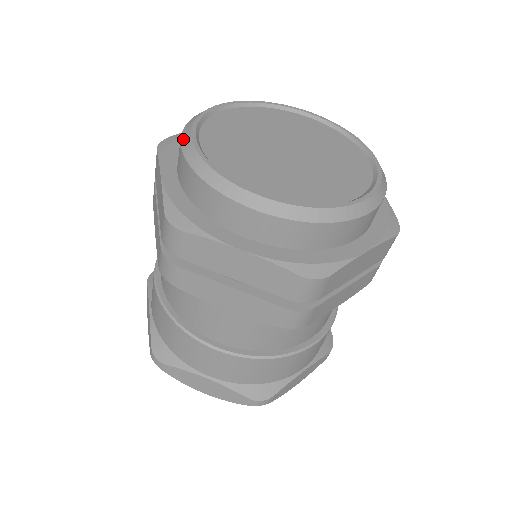
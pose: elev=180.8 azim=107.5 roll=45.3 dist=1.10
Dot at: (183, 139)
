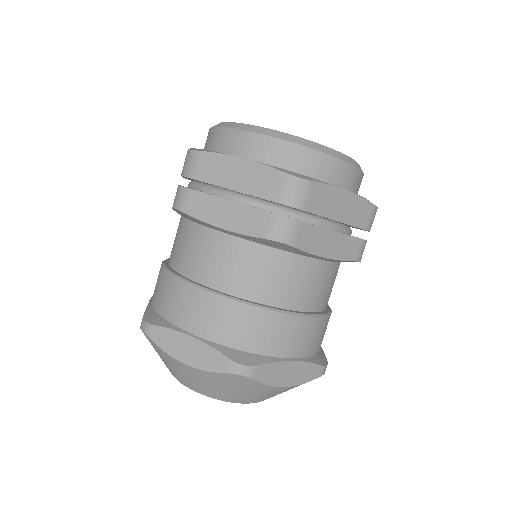
Dot at: (251, 129)
